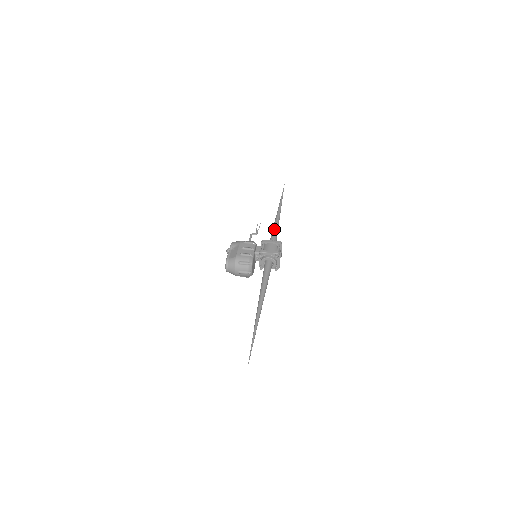
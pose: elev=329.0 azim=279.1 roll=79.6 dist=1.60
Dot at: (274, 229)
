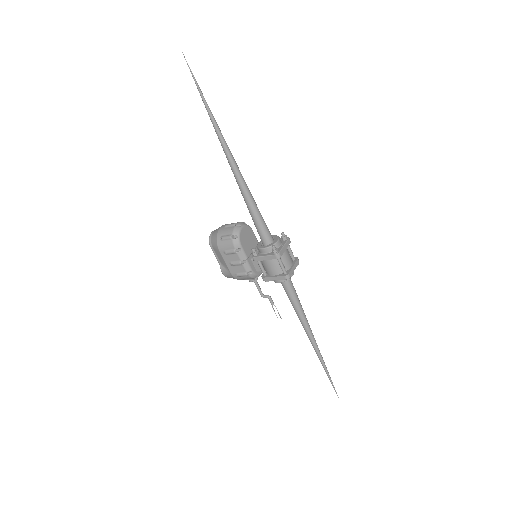
Dot at: occluded
